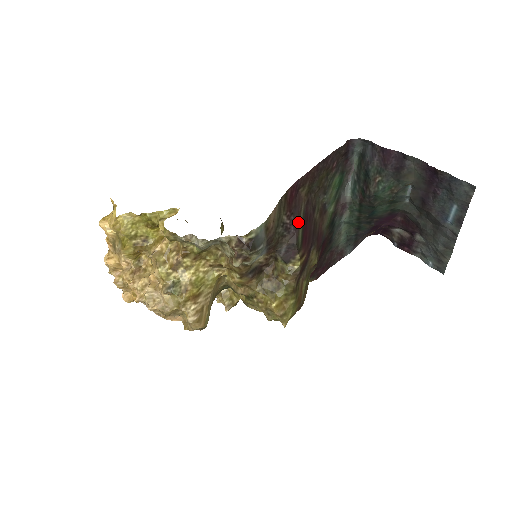
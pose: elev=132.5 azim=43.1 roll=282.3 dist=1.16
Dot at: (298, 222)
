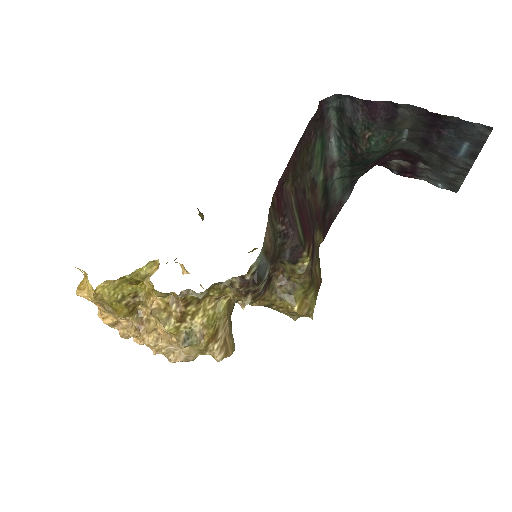
Dot at: (293, 220)
